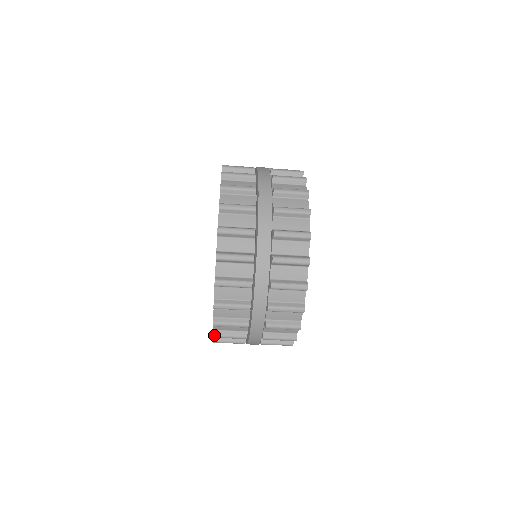
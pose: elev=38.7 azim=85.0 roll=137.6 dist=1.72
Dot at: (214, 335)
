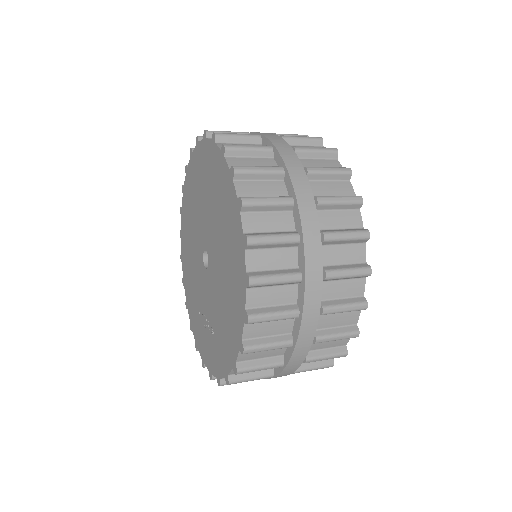
Dot at: (230, 382)
